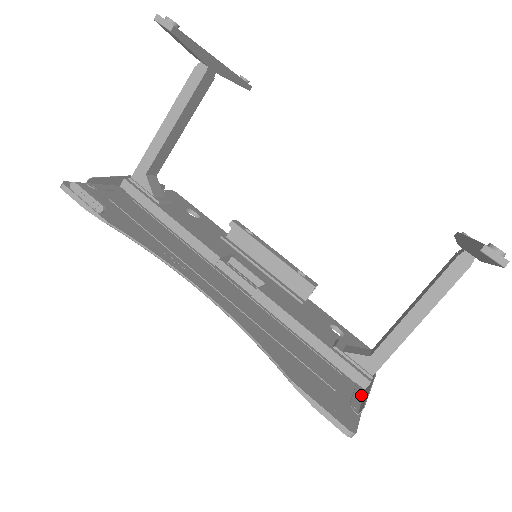
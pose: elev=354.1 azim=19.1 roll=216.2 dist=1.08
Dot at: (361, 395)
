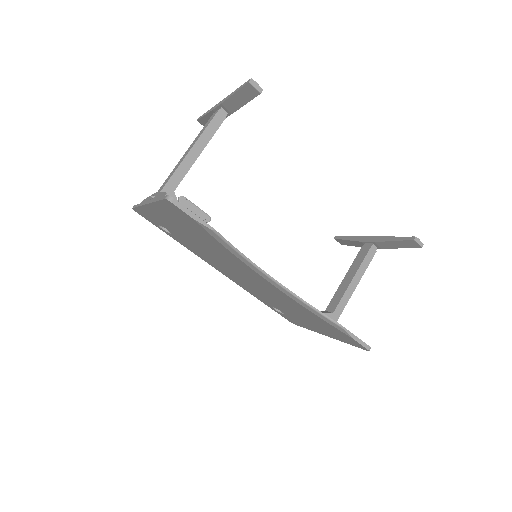
Dot at: occluded
